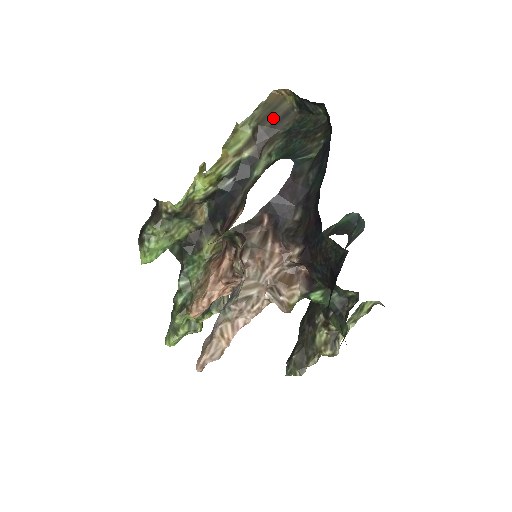
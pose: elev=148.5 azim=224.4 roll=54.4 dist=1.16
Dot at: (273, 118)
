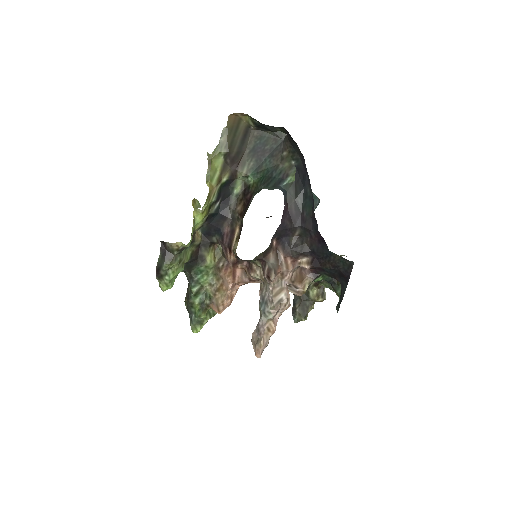
Dot at: (237, 141)
